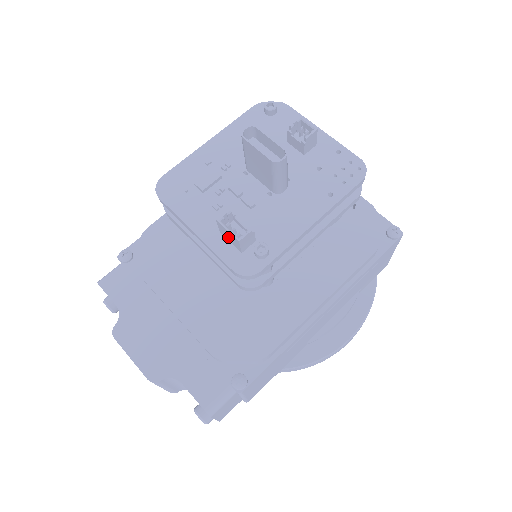
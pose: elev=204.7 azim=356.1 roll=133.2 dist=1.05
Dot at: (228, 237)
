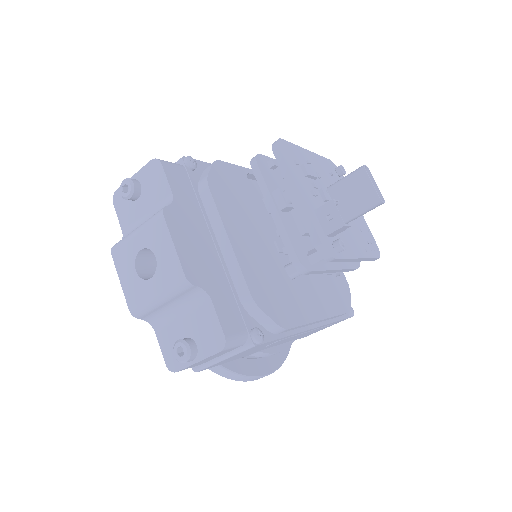
Dot at: (326, 218)
